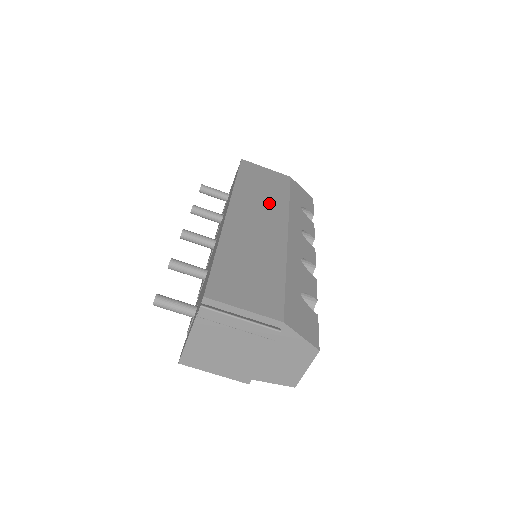
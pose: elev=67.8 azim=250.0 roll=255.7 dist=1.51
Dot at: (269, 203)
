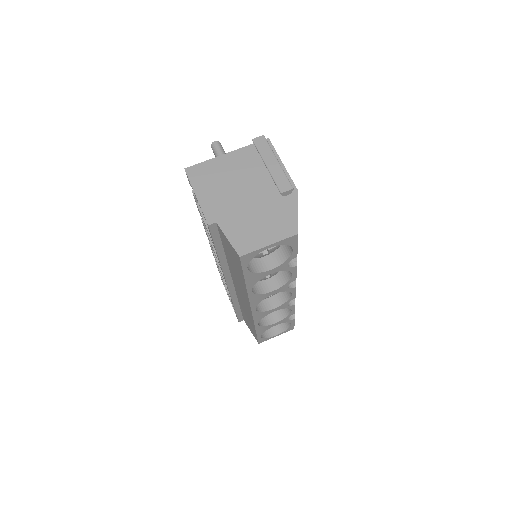
Dot at: occluded
